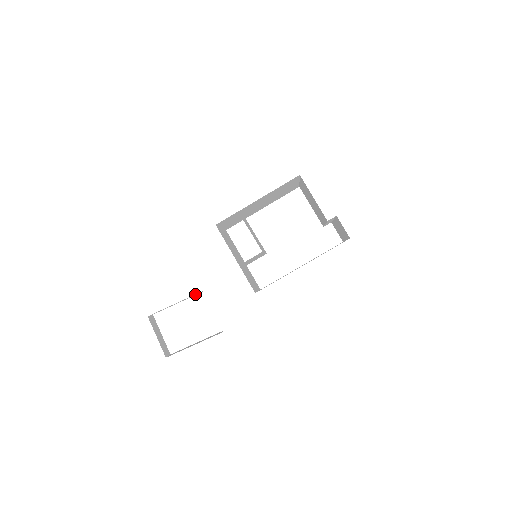
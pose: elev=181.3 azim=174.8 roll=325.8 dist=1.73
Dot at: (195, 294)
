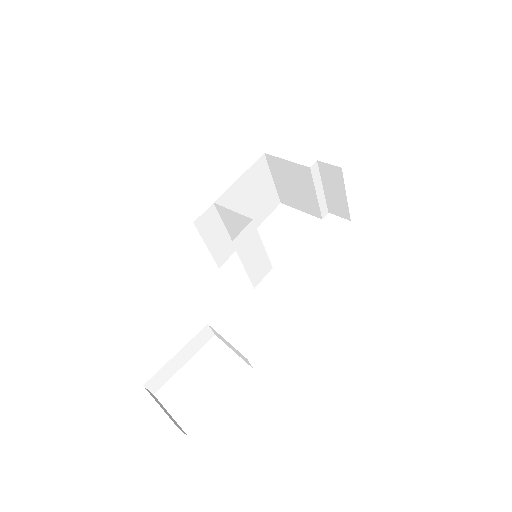
Dot at: (199, 334)
